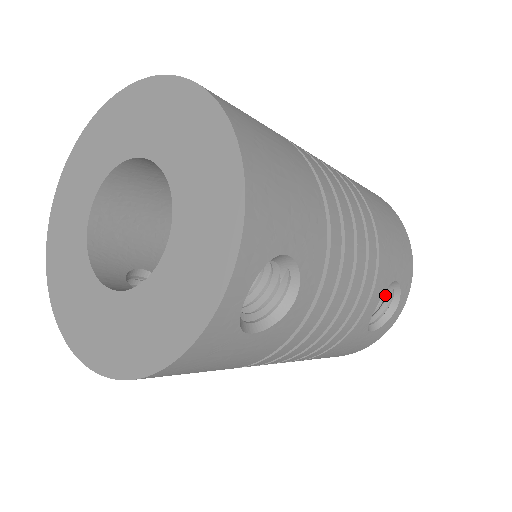
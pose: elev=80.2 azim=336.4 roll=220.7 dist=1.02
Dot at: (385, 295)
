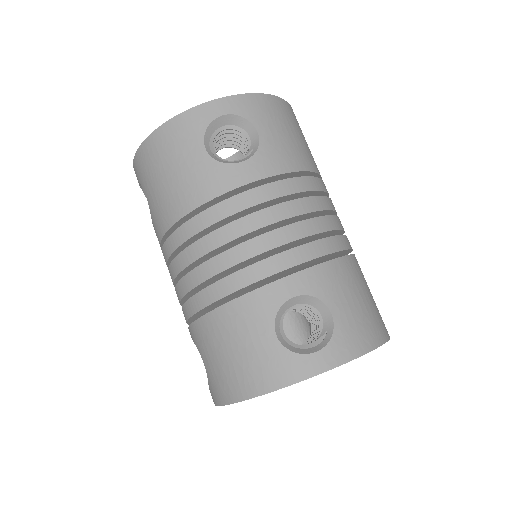
Dot at: (318, 343)
